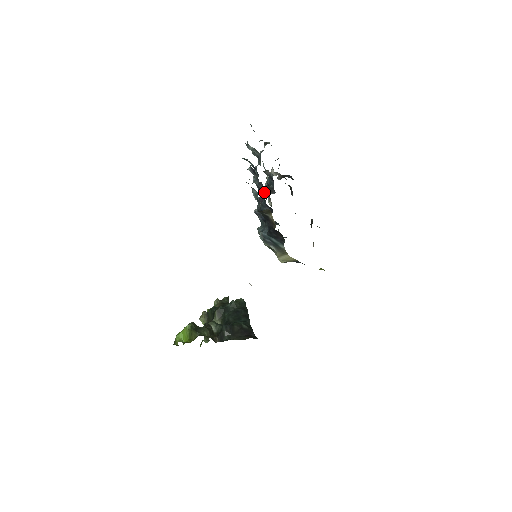
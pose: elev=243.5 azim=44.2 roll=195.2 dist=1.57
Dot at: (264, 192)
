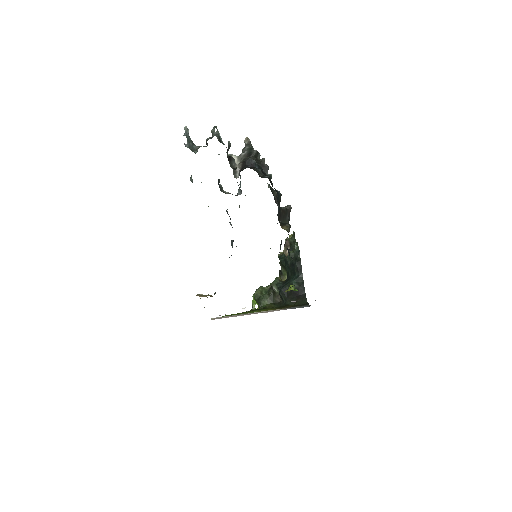
Dot at: occluded
